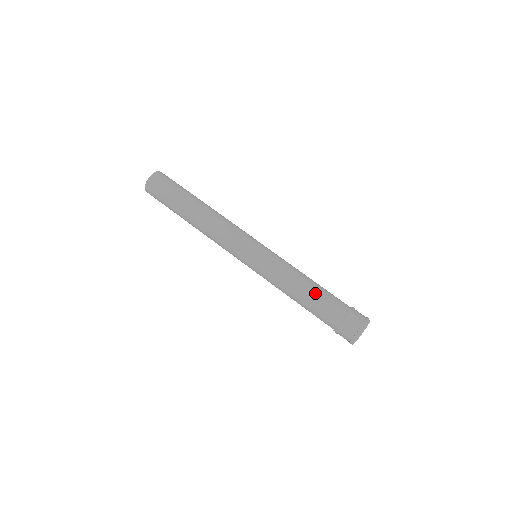
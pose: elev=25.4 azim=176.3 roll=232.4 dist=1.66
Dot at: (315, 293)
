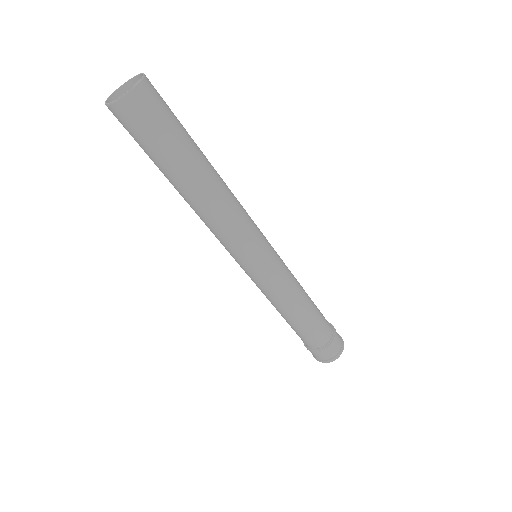
Dot at: (305, 323)
